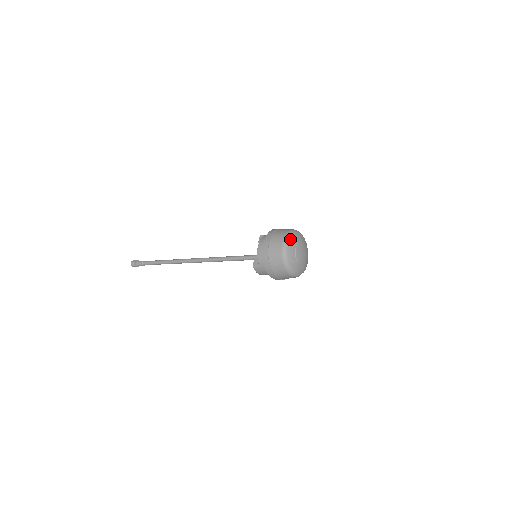
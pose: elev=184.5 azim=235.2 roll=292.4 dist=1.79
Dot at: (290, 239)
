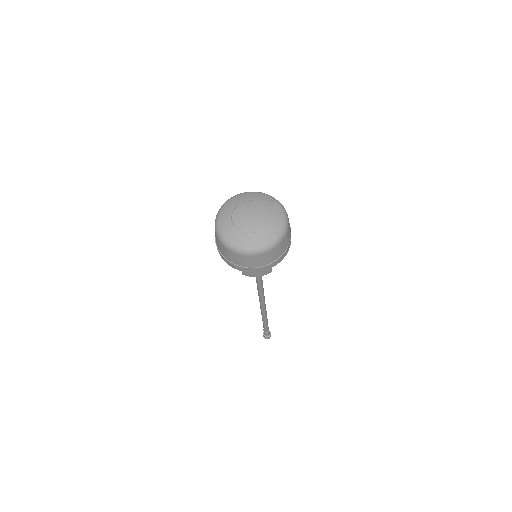
Dot at: (220, 215)
